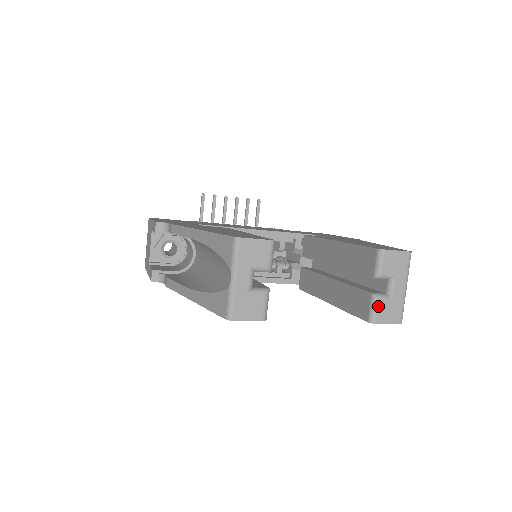
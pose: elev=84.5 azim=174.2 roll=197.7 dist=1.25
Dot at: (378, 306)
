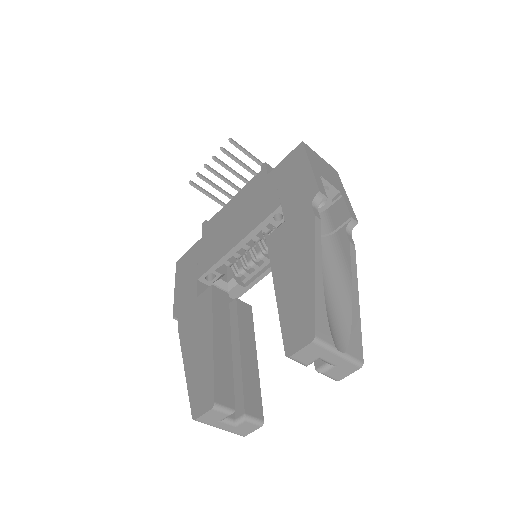
Dot at: (328, 375)
